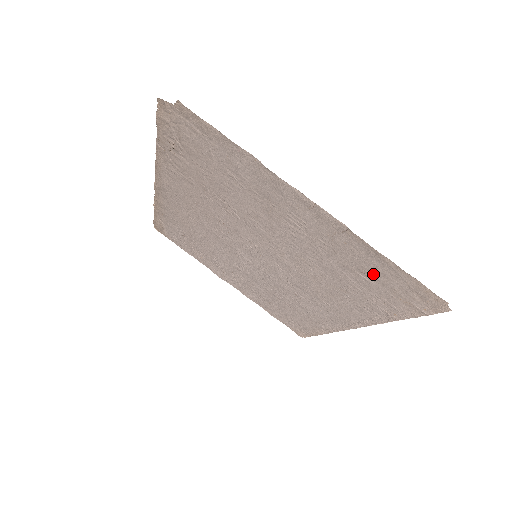
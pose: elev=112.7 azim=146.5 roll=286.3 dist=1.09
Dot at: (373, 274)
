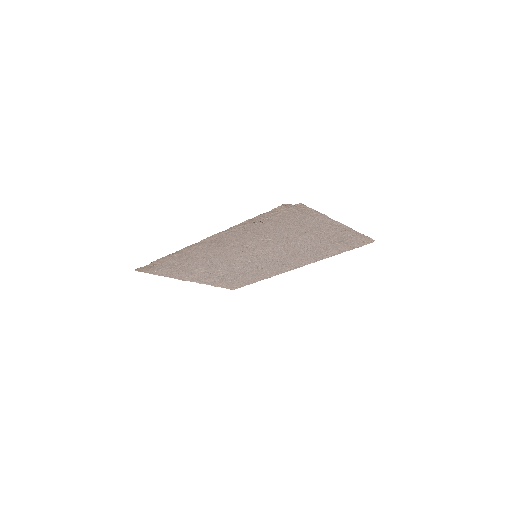
Dot at: (344, 241)
